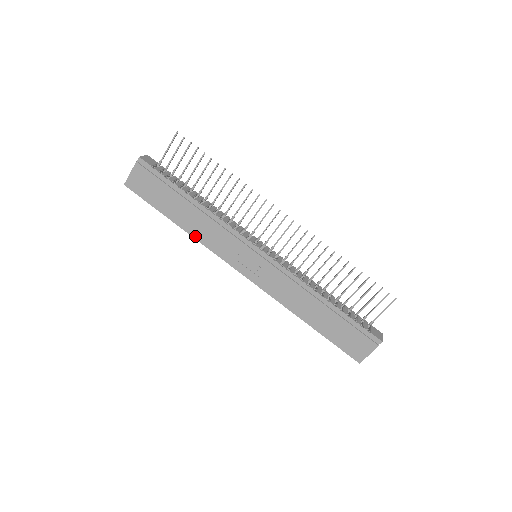
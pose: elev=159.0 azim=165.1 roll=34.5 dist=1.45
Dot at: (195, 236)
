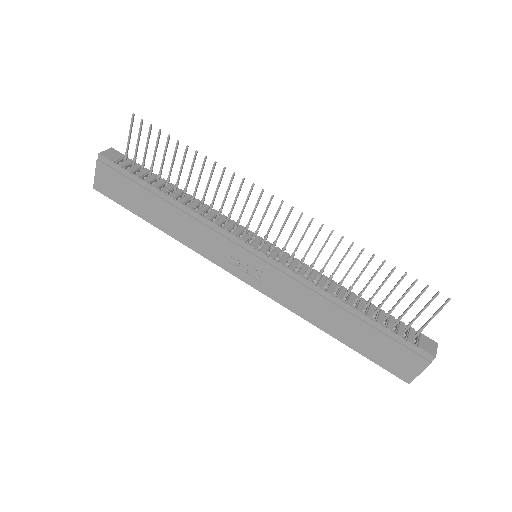
Dot at: (180, 239)
